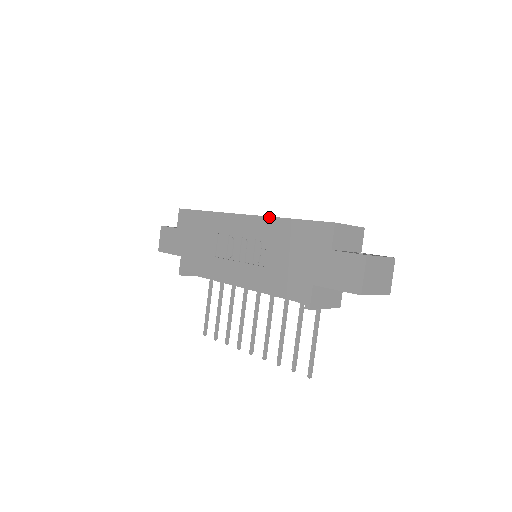
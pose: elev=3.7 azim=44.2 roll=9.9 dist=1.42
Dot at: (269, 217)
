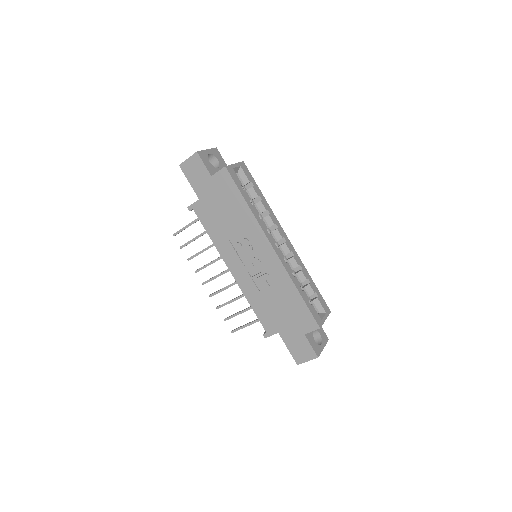
Dot at: (288, 275)
